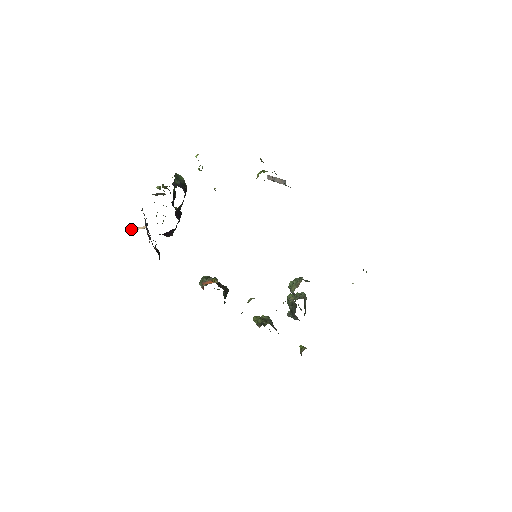
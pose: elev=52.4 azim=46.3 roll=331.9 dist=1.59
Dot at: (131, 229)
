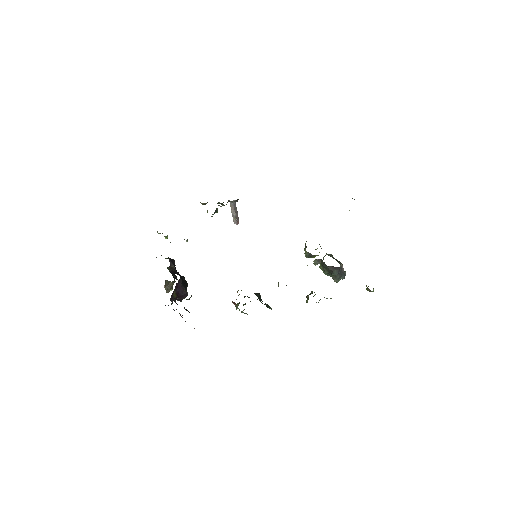
Dot at: occluded
